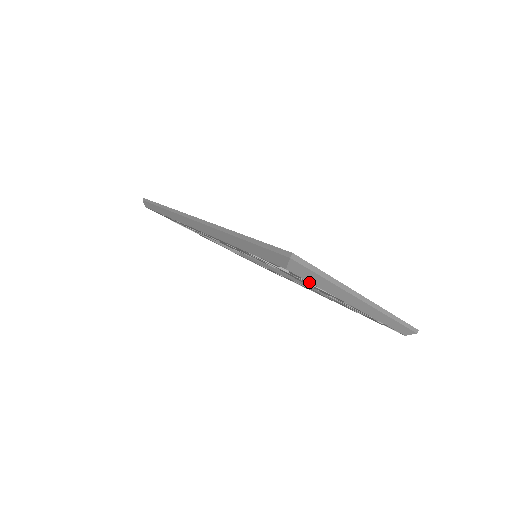
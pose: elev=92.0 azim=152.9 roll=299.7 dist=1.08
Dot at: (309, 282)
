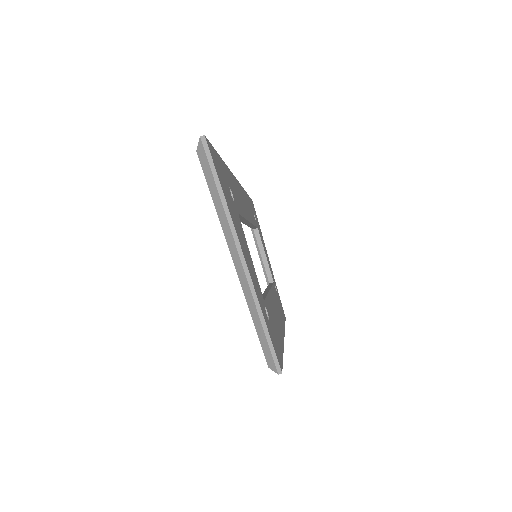
Dot at: (210, 189)
